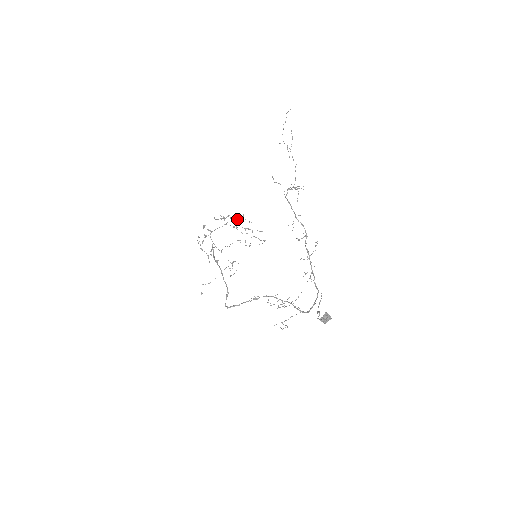
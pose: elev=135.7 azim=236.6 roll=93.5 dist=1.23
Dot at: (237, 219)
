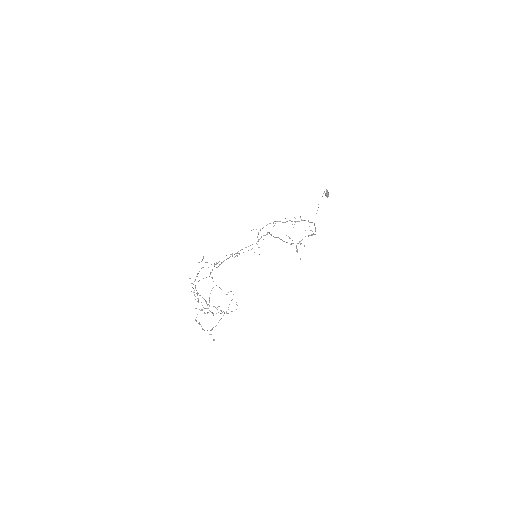
Dot at: occluded
